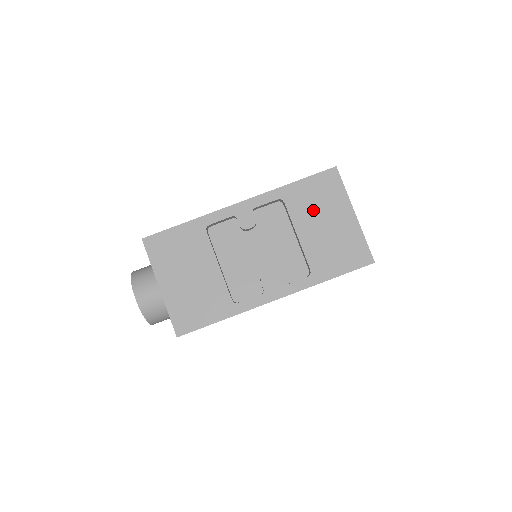
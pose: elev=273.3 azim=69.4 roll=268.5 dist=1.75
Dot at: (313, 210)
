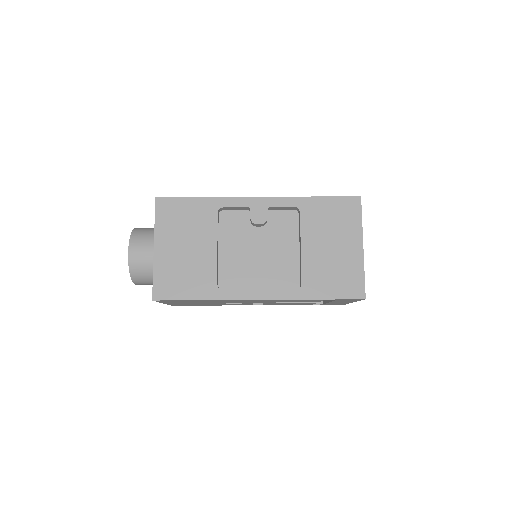
Dot at: (324, 229)
